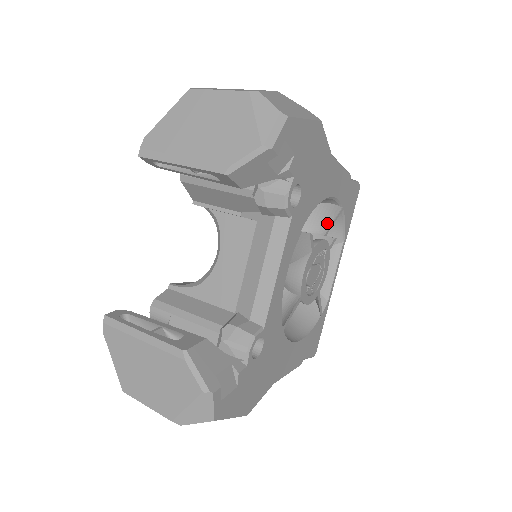
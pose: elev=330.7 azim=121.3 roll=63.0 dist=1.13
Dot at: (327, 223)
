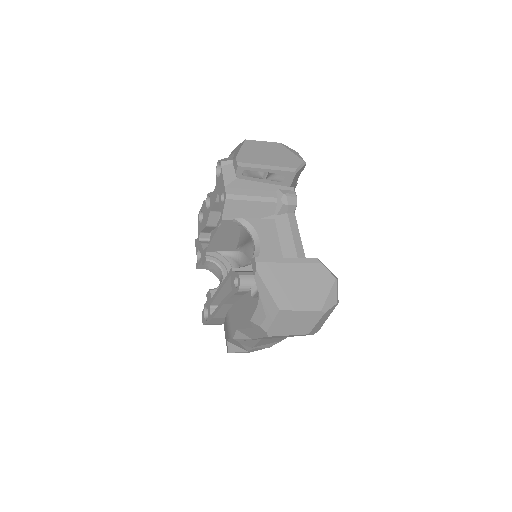
Dot at: occluded
